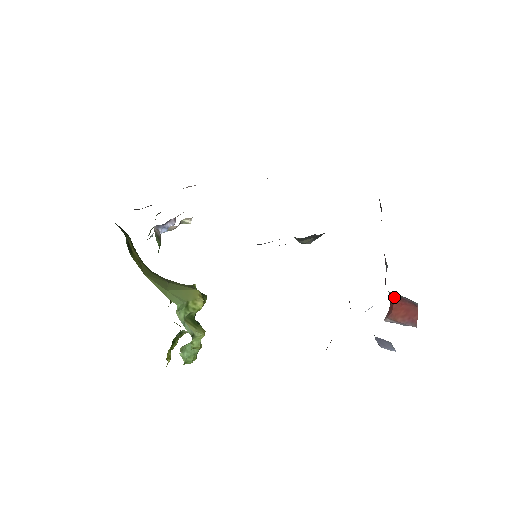
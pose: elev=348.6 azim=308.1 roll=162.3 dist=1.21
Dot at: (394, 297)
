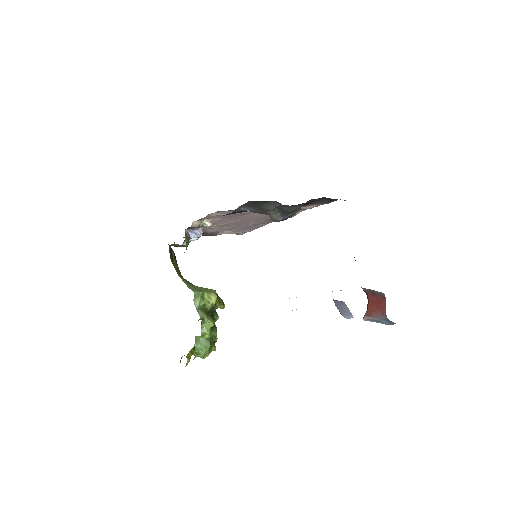
Dot at: (368, 294)
